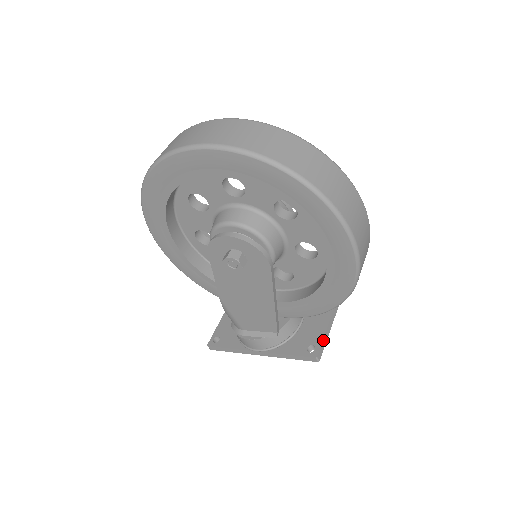
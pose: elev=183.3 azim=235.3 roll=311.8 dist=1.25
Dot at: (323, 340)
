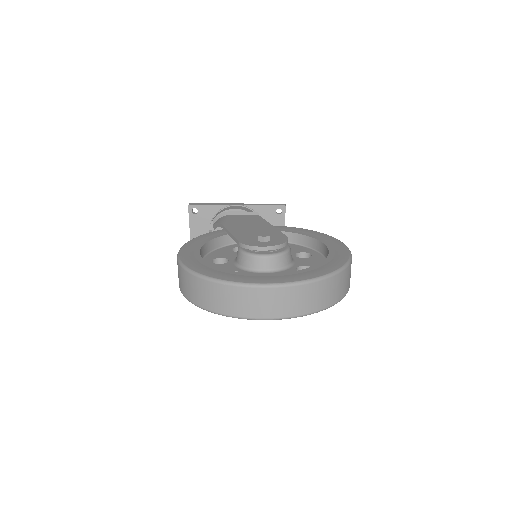
Dot at: occluded
